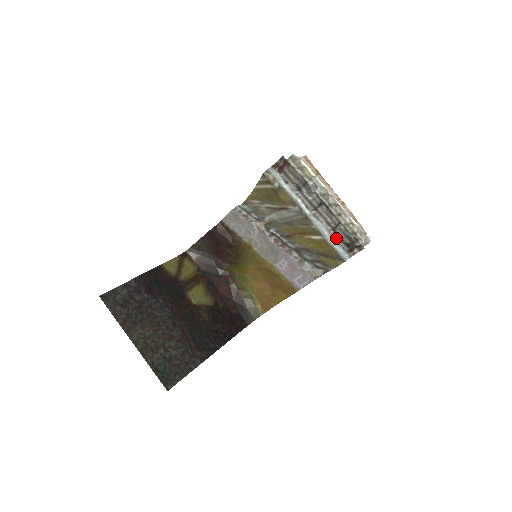
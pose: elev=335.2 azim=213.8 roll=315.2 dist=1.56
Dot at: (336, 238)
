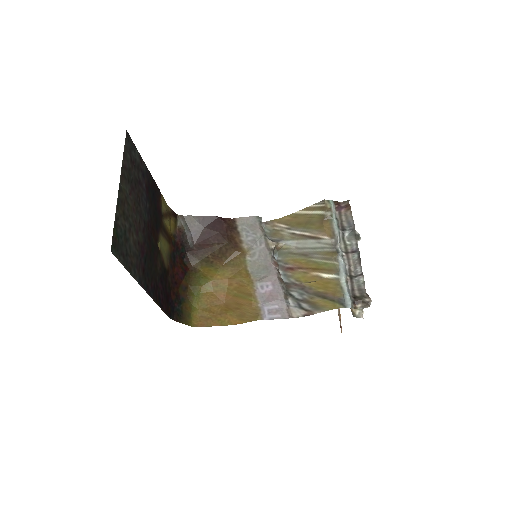
Dot at: (349, 285)
